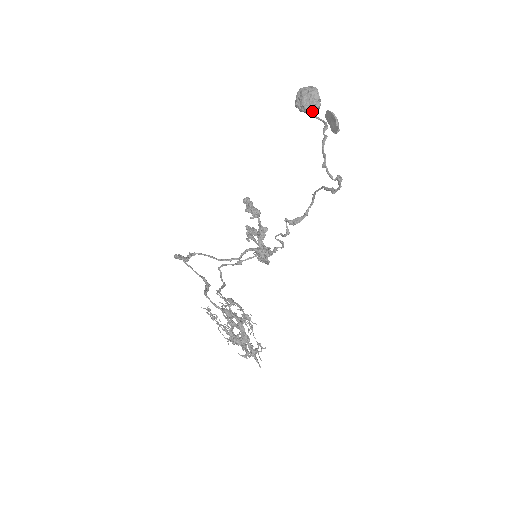
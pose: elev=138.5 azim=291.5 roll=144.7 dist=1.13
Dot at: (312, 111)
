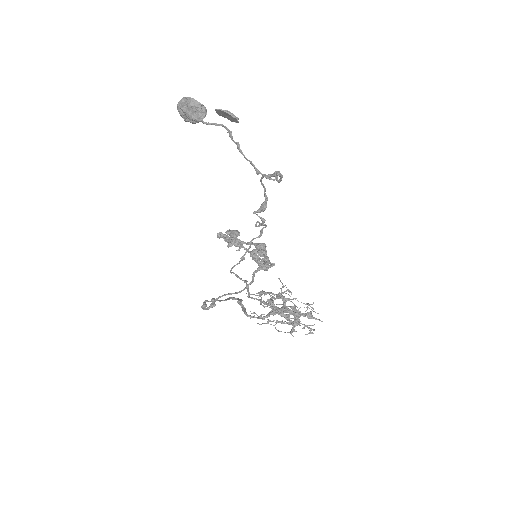
Dot at: (203, 118)
